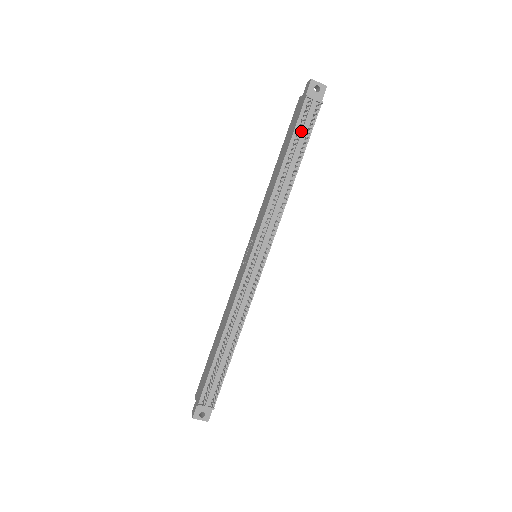
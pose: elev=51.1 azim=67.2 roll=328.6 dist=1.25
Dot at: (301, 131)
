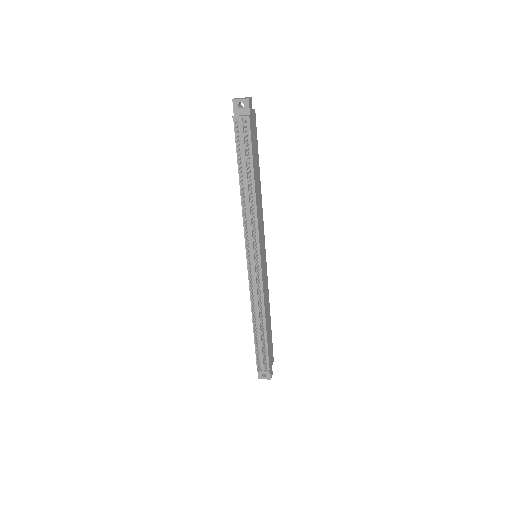
Dot at: (242, 149)
